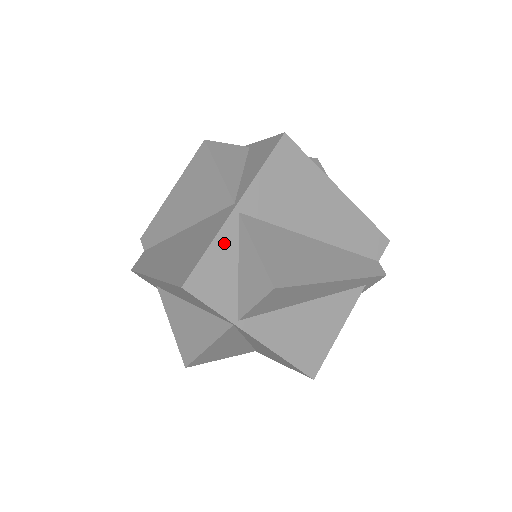
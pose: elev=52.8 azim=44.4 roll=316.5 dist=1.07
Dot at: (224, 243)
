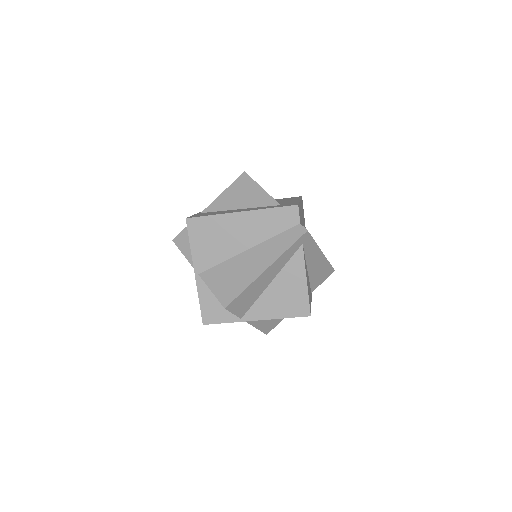
Dot at: (204, 293)
